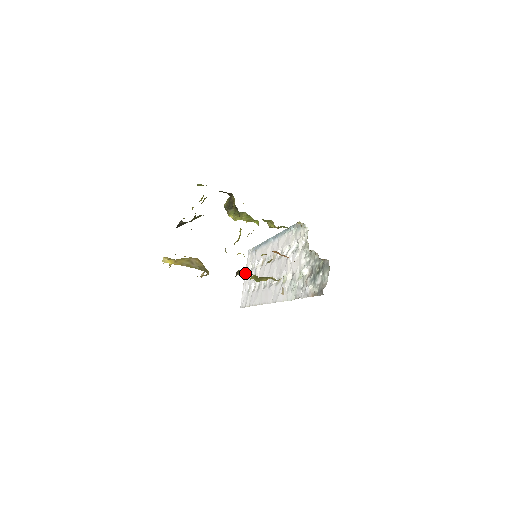
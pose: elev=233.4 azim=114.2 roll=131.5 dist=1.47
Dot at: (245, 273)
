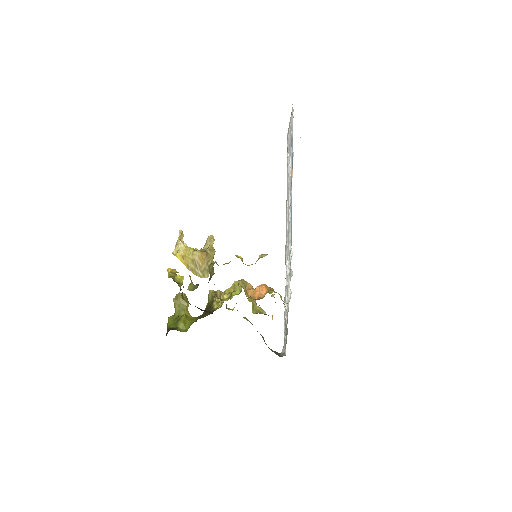
Dot at: occluded
